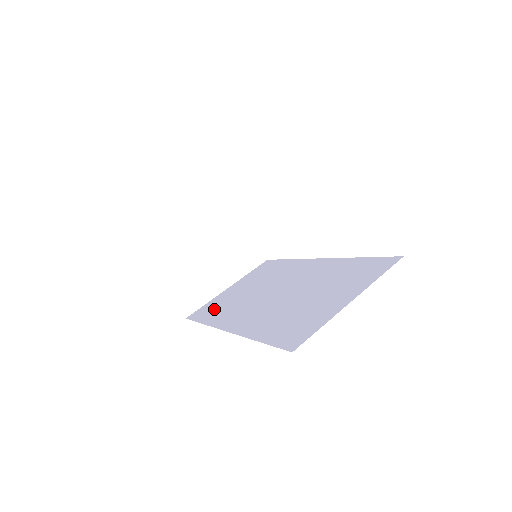
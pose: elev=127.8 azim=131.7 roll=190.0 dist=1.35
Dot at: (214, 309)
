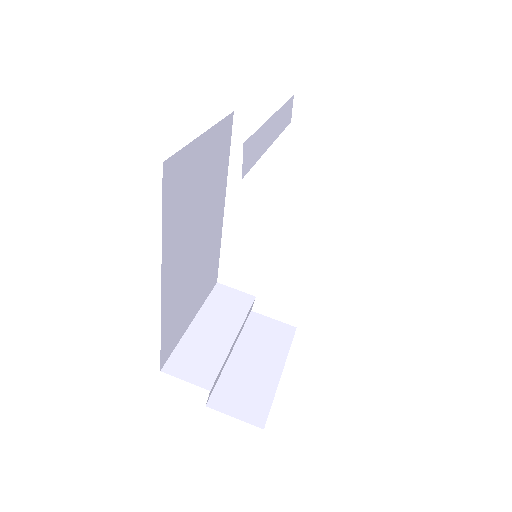
Dot at: occluded
